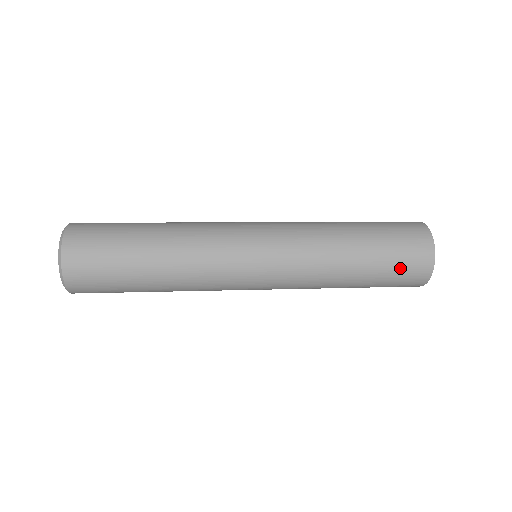
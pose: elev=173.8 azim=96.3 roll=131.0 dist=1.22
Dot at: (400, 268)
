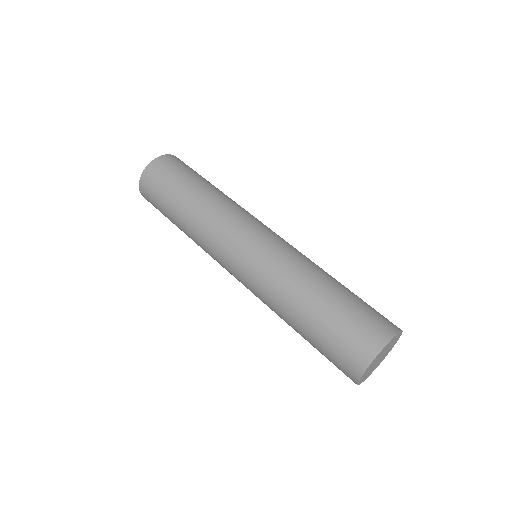
Dot at: occluded
